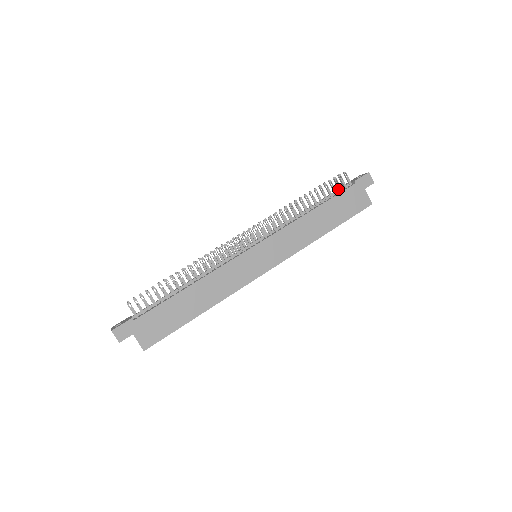
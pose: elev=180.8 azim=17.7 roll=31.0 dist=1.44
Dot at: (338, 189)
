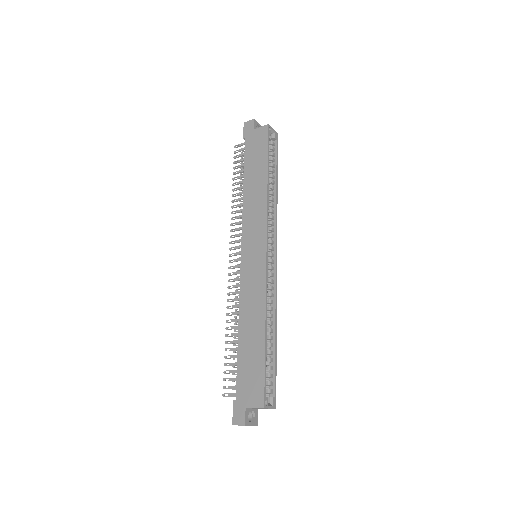
Dot at: occluded
